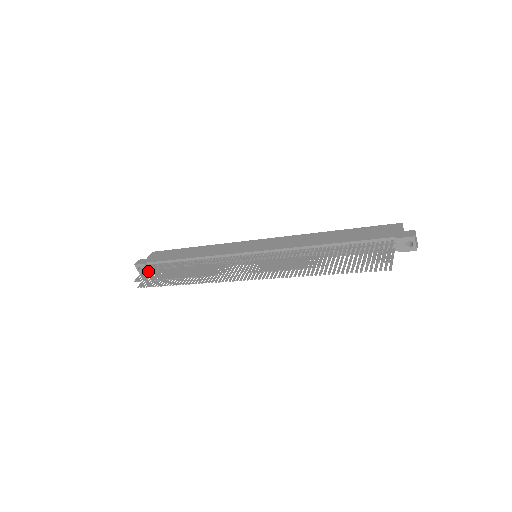
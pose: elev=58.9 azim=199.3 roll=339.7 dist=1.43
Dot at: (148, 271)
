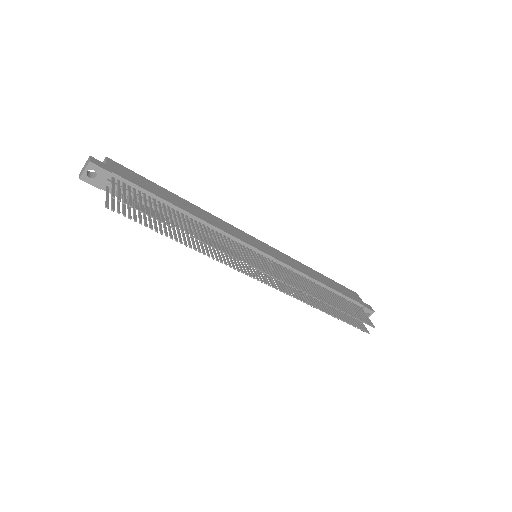
Dot at: occluded
